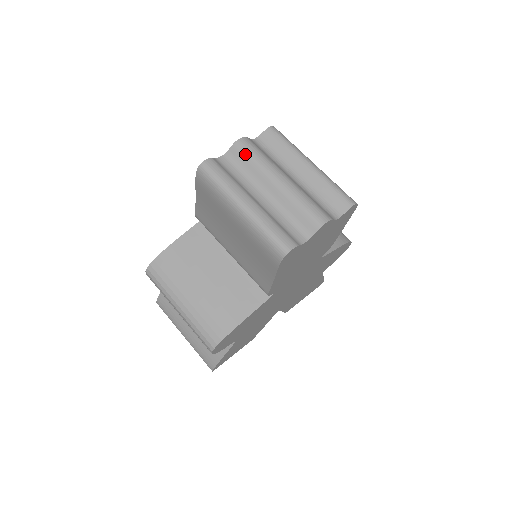
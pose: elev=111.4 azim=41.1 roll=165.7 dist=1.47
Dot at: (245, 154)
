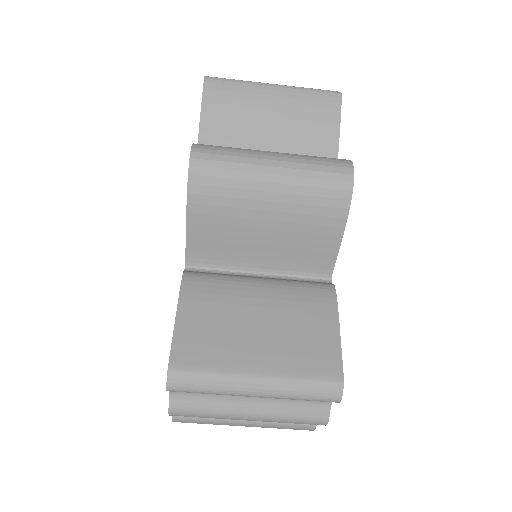
Dot at: occluded
